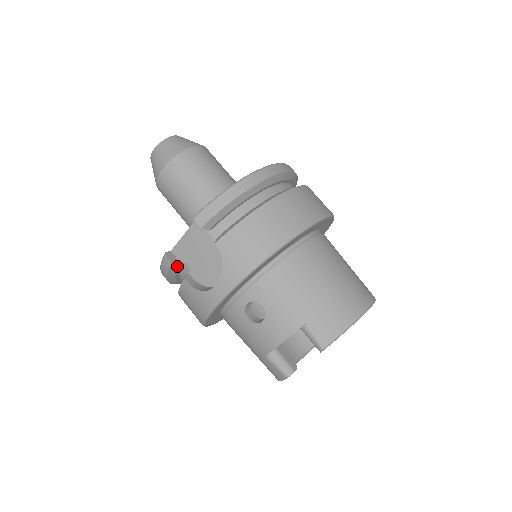
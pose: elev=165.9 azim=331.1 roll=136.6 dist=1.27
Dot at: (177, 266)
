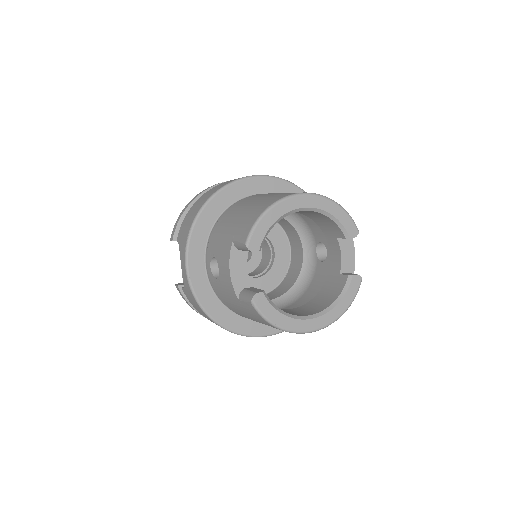
Dot at: occluded
